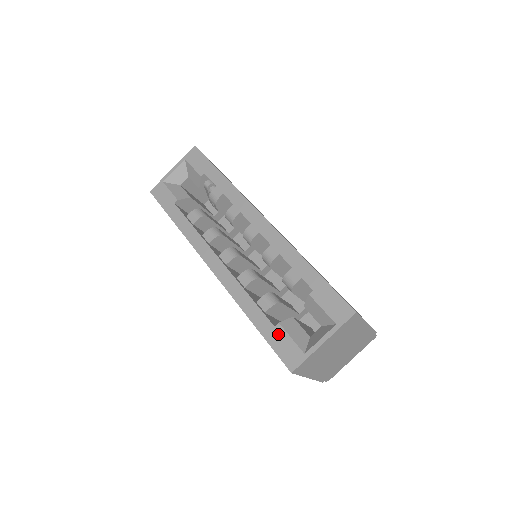
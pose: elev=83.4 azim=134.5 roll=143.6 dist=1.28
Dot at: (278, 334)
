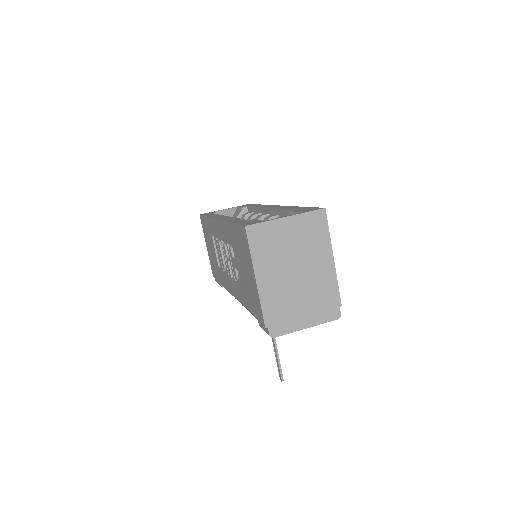
Dot at: (249, 221)
